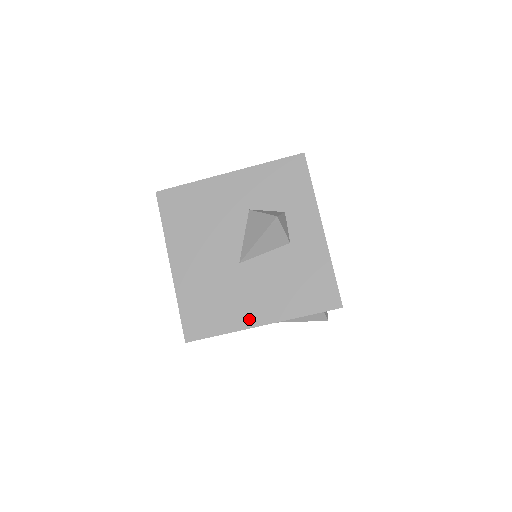
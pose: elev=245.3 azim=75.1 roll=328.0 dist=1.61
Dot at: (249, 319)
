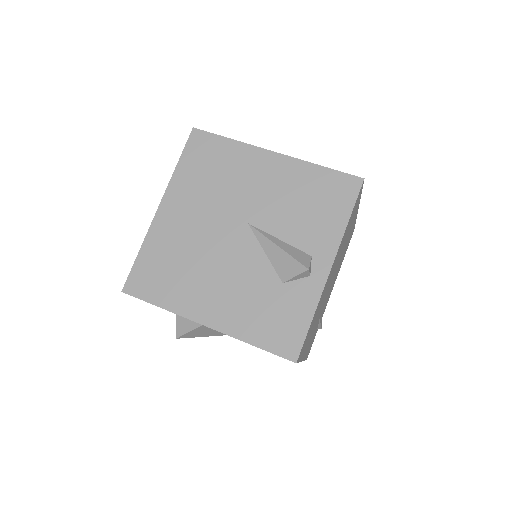
Dot at: occluded
